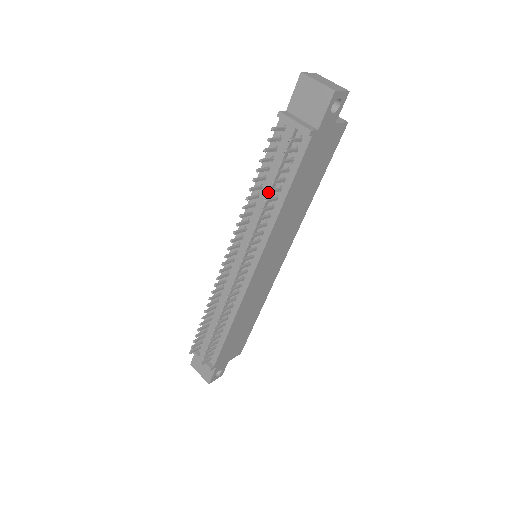
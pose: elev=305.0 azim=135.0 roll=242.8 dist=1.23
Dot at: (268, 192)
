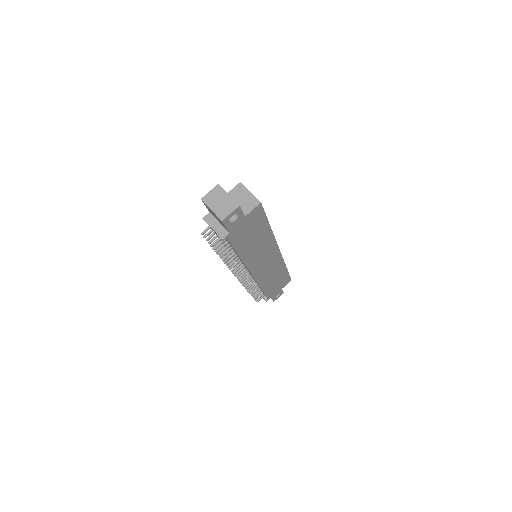
Dot at: occluded
